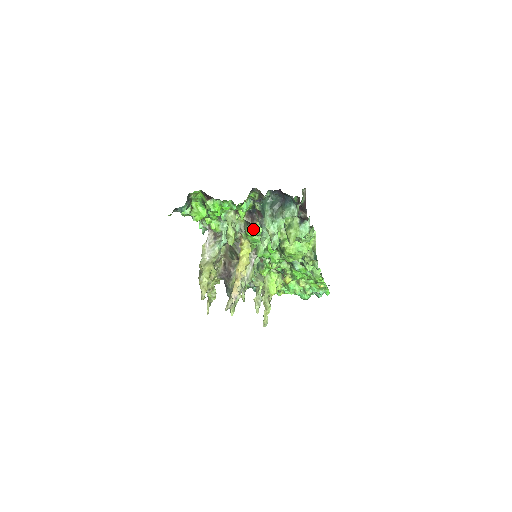
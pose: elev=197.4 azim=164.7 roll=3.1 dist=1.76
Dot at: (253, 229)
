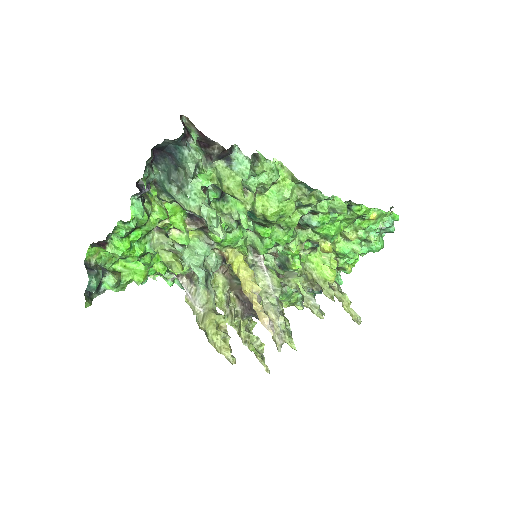
Dot at: occluded
